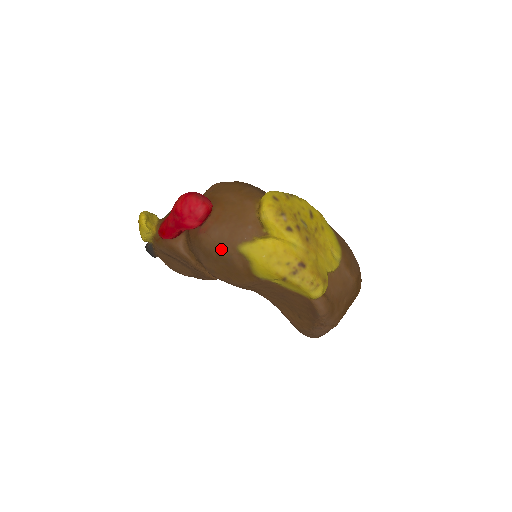
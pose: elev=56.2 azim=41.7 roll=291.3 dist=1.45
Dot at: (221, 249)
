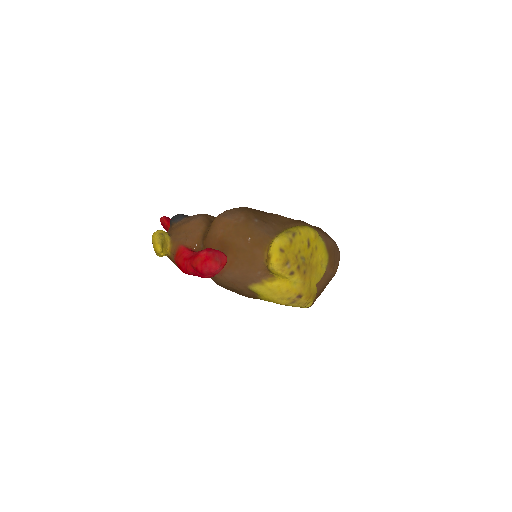
Dot at: (234, 286)
